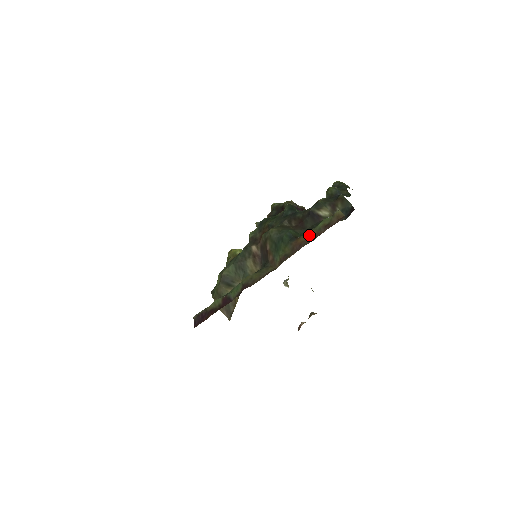
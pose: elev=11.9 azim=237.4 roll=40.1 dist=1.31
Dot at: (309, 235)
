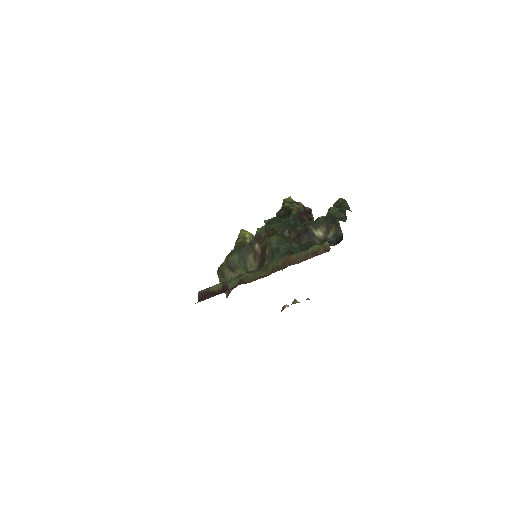
Dot at: (299, 256)
